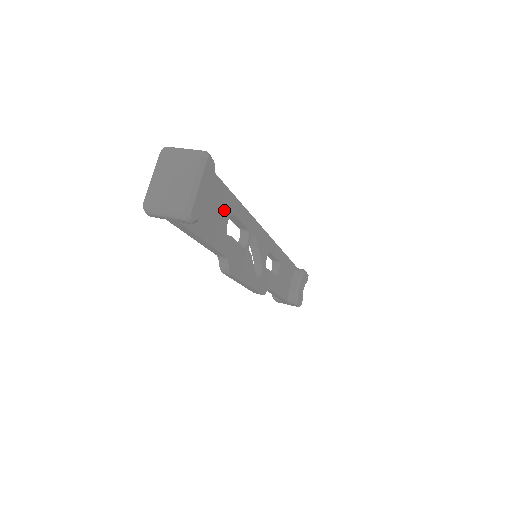
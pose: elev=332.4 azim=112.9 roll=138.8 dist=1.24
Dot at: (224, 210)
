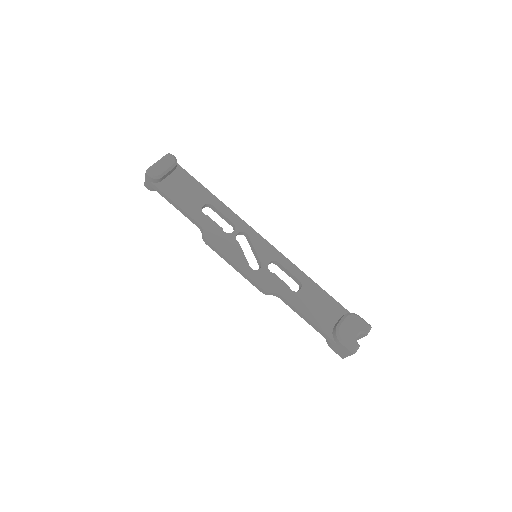
Dot at: (200, 197)
